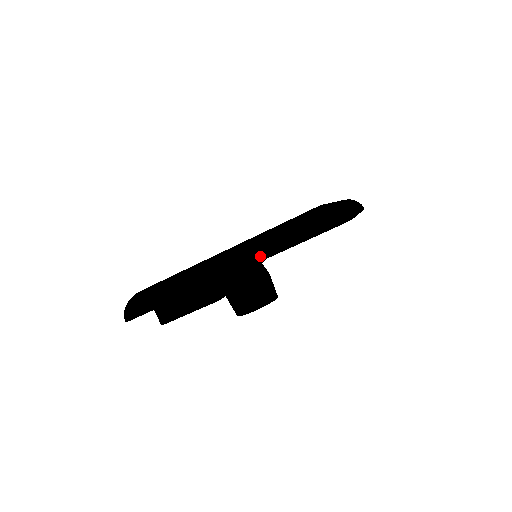
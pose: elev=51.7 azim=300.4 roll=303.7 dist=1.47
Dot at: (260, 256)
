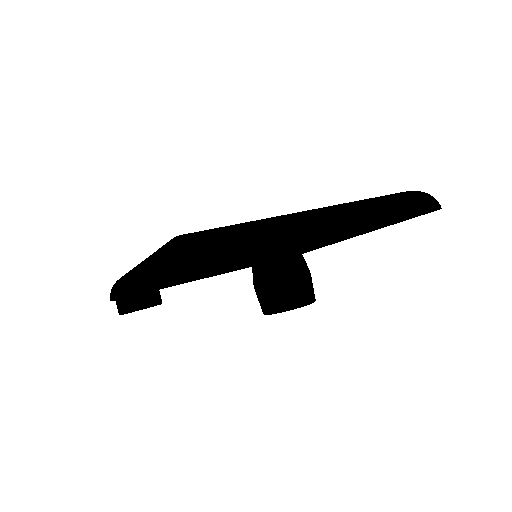
Dot at: (137, 281)
